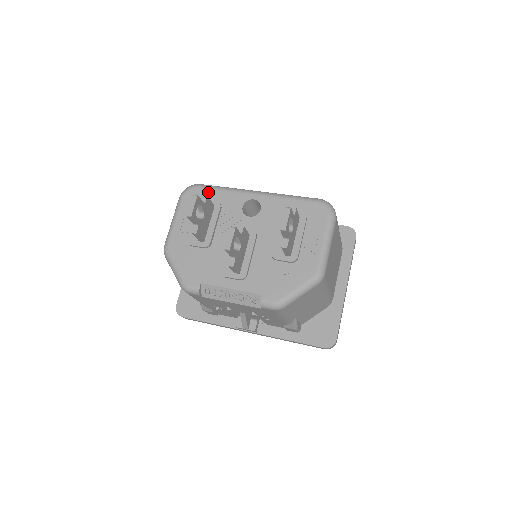
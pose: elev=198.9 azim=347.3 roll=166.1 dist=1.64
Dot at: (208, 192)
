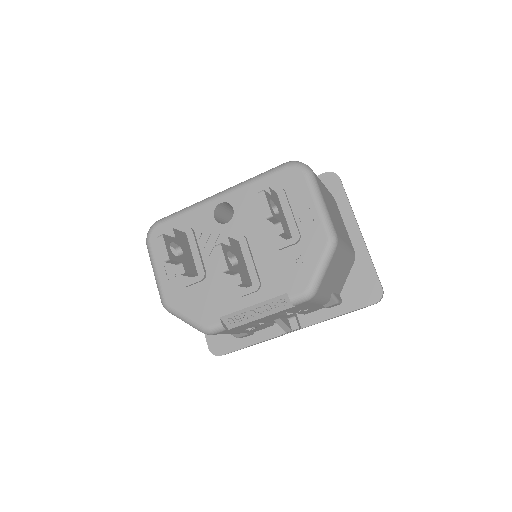
Dot at: (171, 223)
